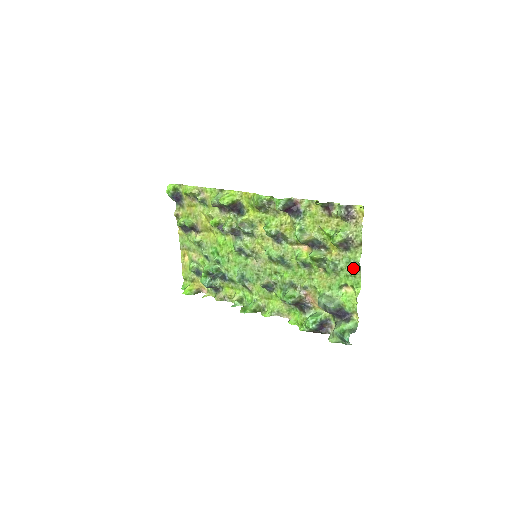
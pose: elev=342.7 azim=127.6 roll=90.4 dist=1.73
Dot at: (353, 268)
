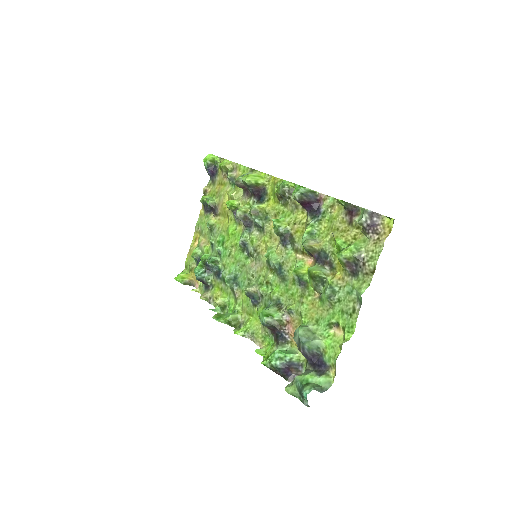
Dot at: (353, 302)
